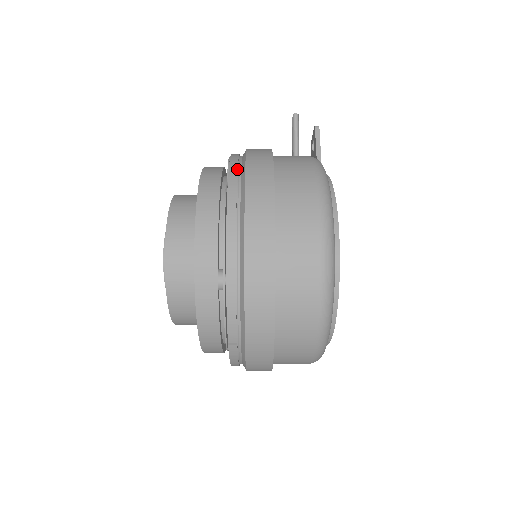
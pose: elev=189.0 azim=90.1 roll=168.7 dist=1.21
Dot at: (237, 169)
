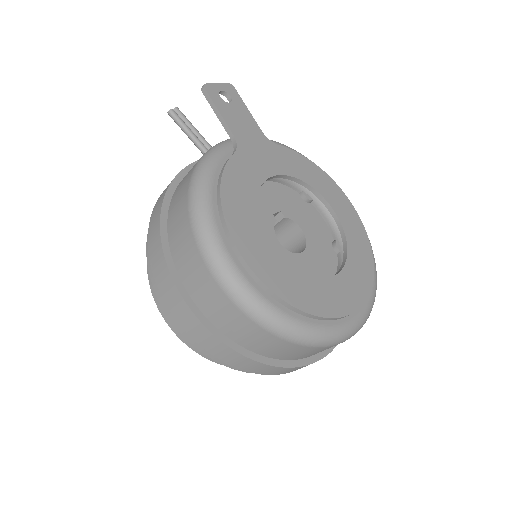
Dot at: occluded
